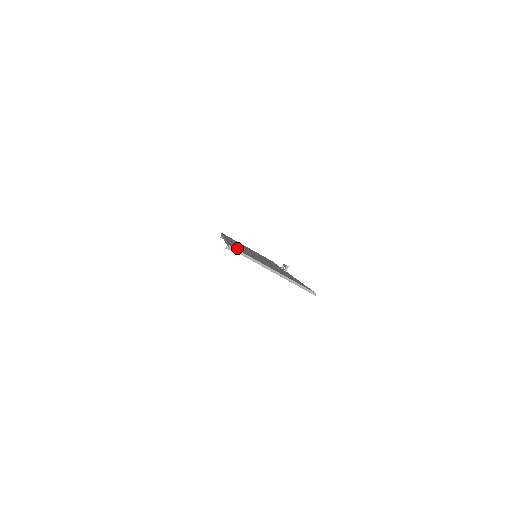
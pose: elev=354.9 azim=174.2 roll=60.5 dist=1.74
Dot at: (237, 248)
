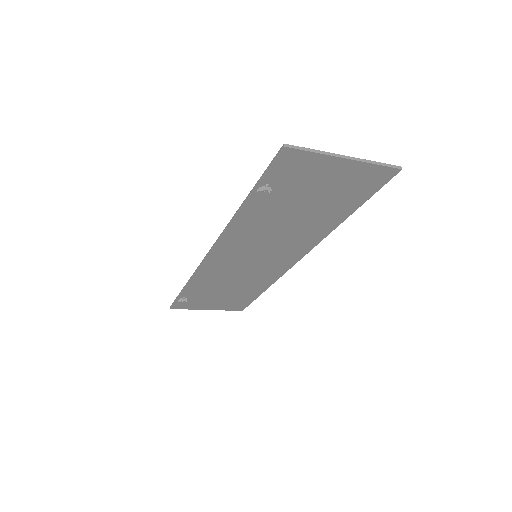
Dot at: (279, 171)
